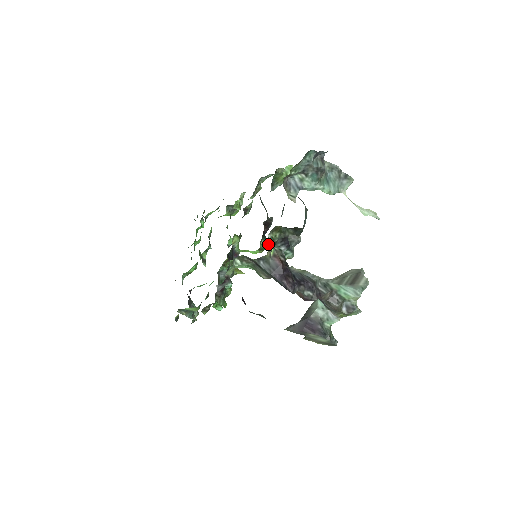
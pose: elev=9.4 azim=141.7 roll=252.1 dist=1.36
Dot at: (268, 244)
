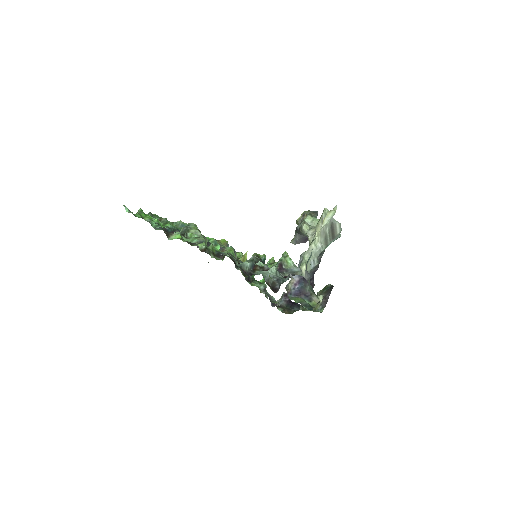
Dot at: (265, 258)
